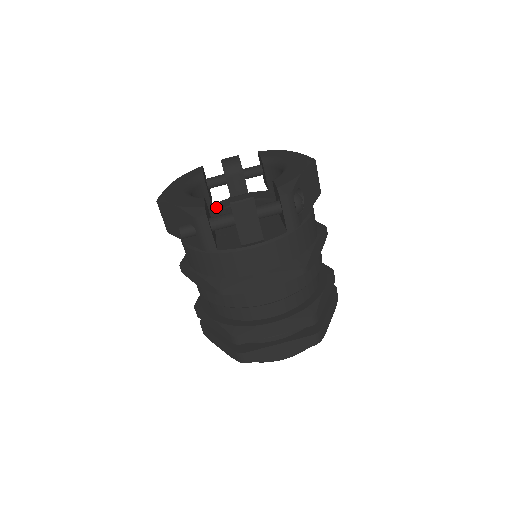
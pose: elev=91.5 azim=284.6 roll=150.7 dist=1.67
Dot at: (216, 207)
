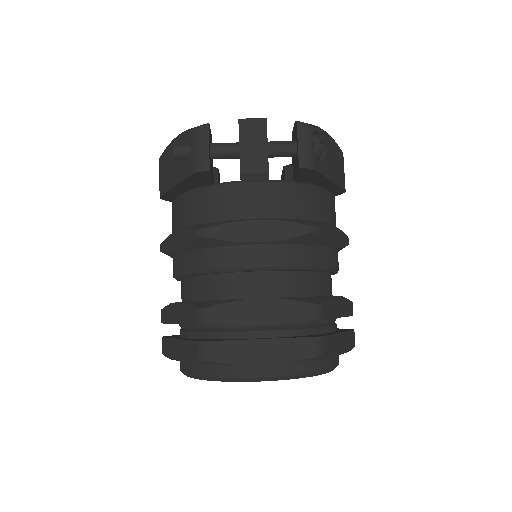
Dot at: occluded
